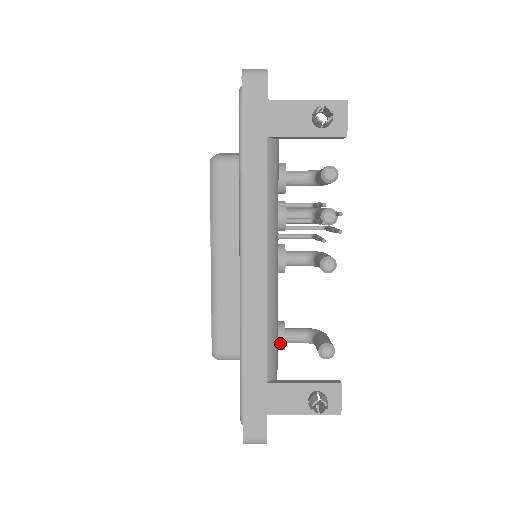
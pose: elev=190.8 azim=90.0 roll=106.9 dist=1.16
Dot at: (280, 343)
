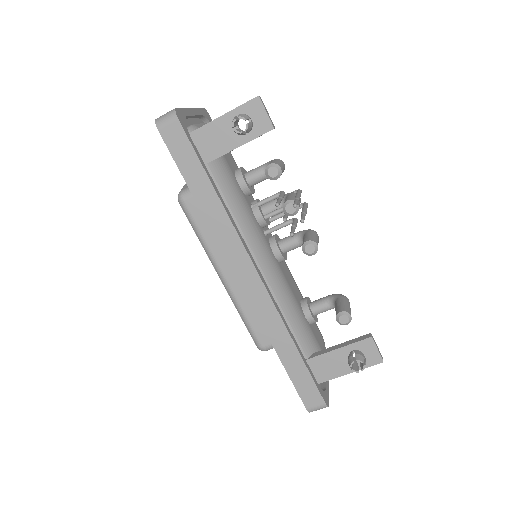
Dot at: (309, 319)
